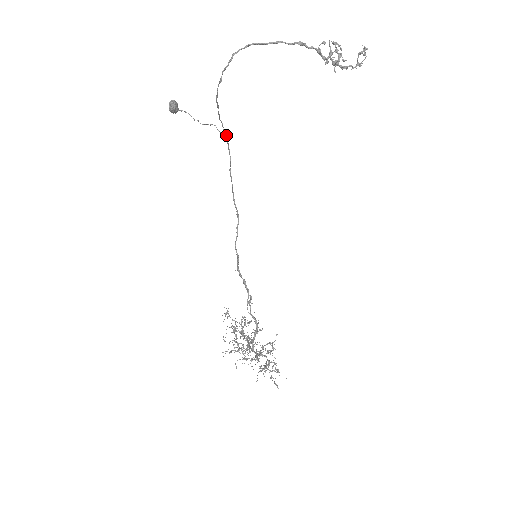
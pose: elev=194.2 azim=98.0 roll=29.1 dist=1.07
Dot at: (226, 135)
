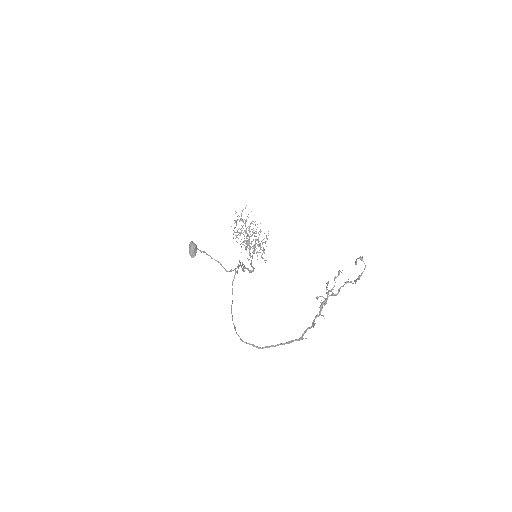
Dot at: (237, 273)
